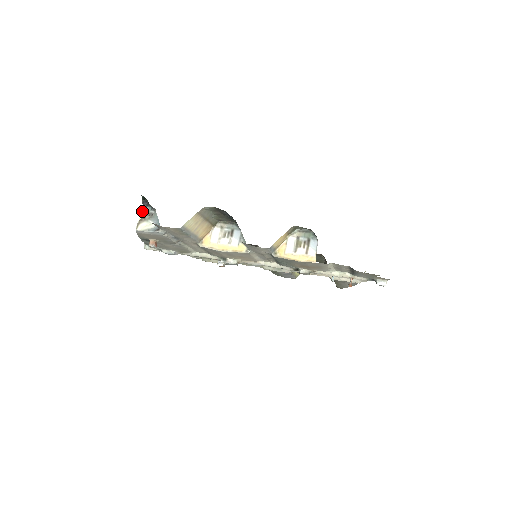
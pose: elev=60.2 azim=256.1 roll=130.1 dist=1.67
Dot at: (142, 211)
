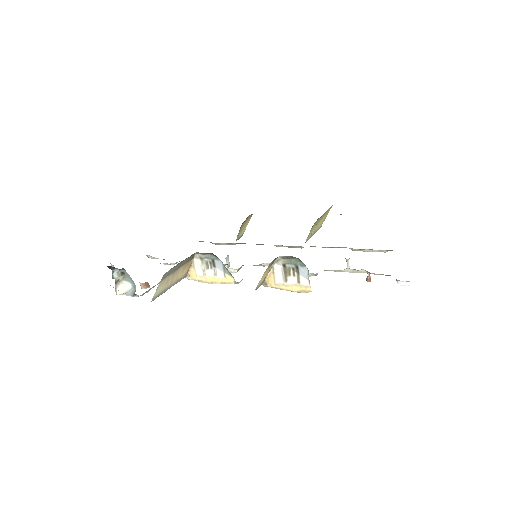
Dot at: (112, 275)
